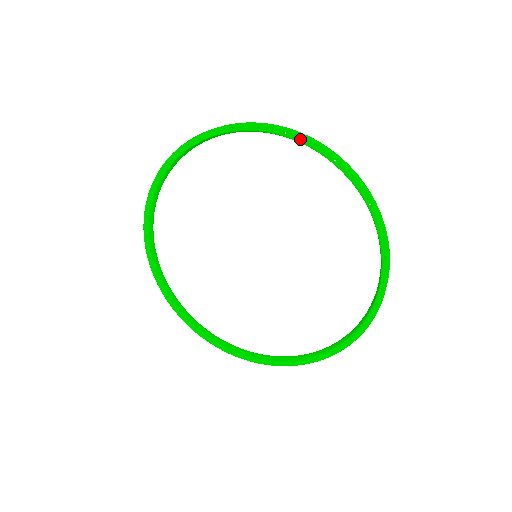
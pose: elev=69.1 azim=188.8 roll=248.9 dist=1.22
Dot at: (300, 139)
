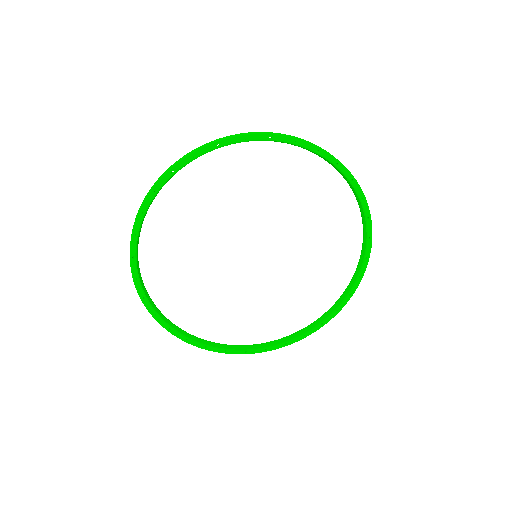
Dot at: (369, 229)
